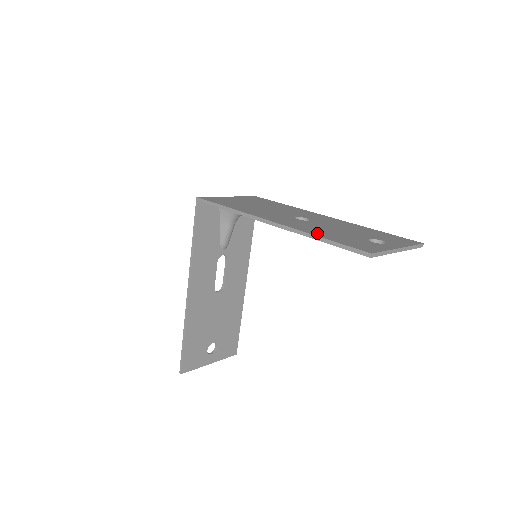
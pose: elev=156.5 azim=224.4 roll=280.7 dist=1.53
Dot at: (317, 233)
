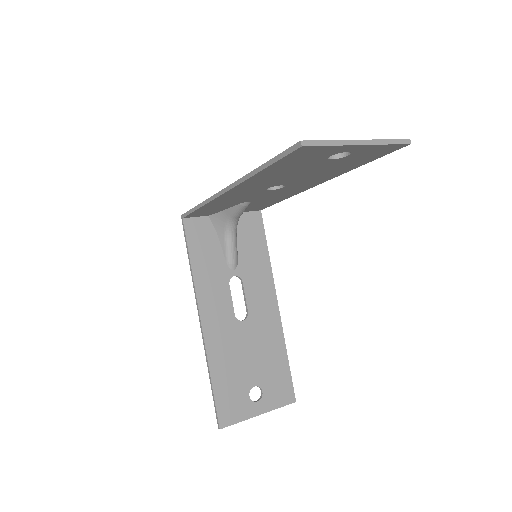
Dot at: occluded
